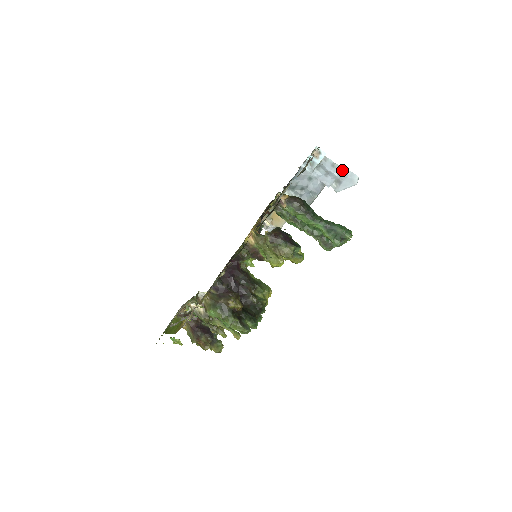
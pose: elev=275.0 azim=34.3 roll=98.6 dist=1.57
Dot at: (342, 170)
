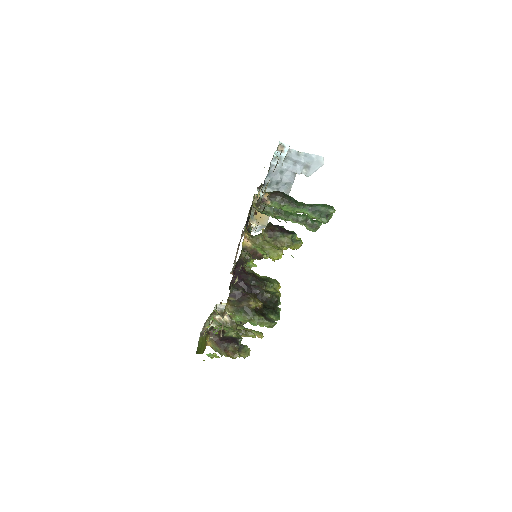
Dot at: (307, 156)
